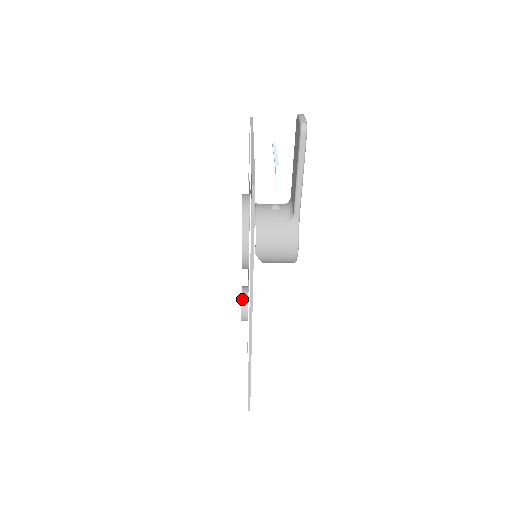
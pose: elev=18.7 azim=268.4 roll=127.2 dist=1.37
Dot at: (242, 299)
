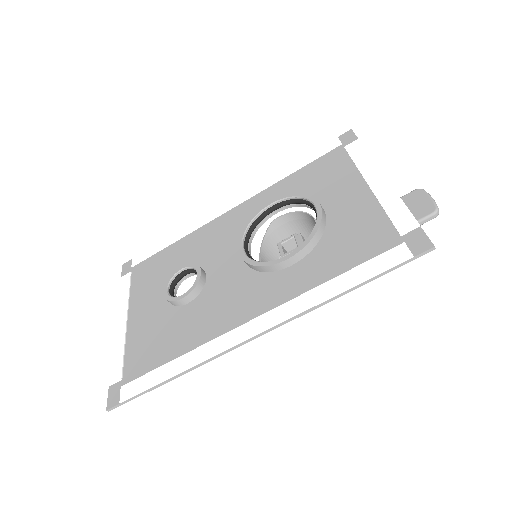
Dot at: (199, 283)
